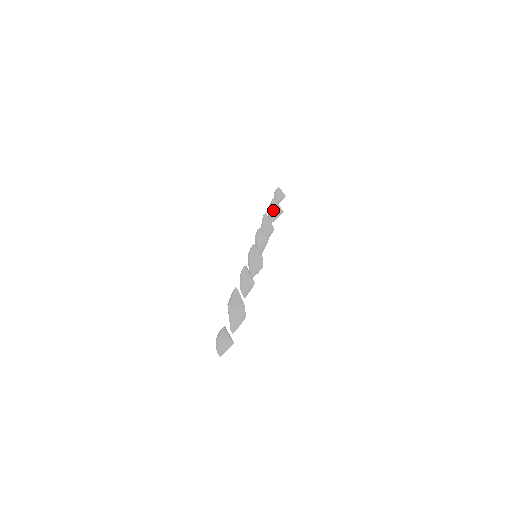
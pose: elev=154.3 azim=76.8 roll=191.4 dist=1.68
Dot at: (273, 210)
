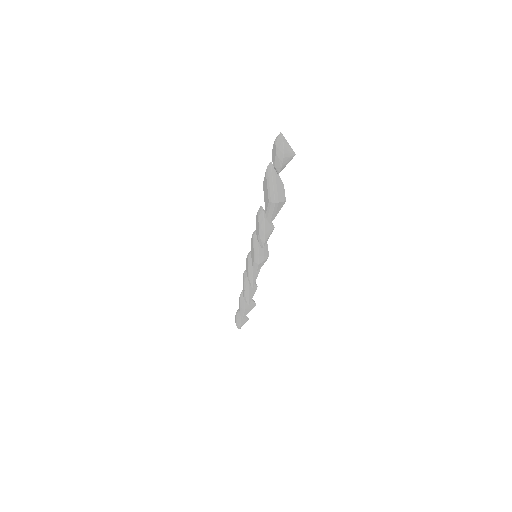
Dot at: occluded
